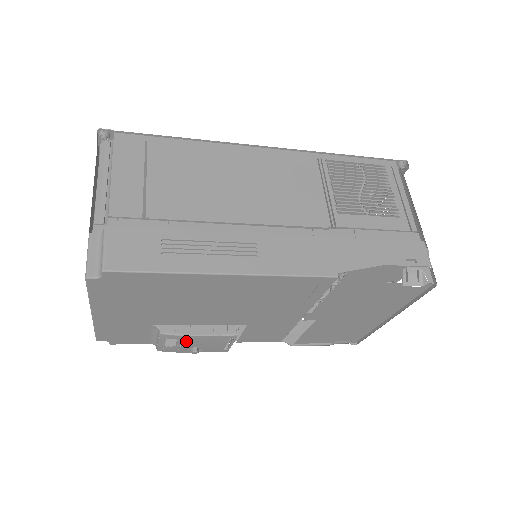
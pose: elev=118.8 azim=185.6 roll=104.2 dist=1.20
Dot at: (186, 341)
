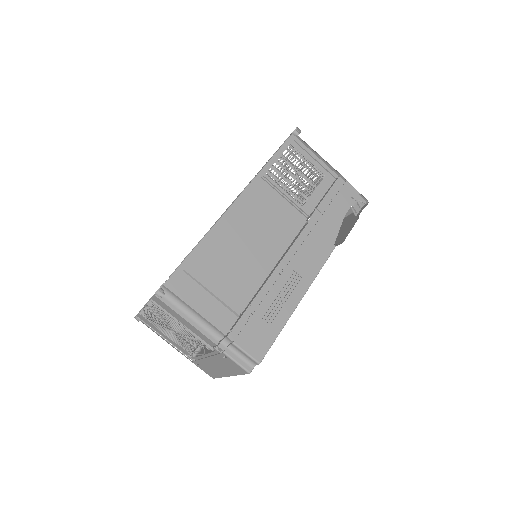
Dot at: occluded
